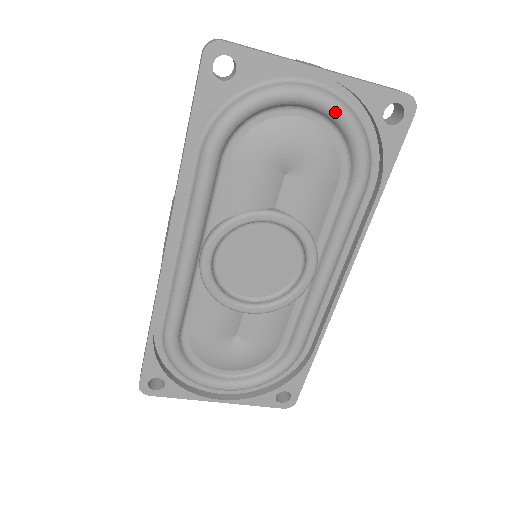
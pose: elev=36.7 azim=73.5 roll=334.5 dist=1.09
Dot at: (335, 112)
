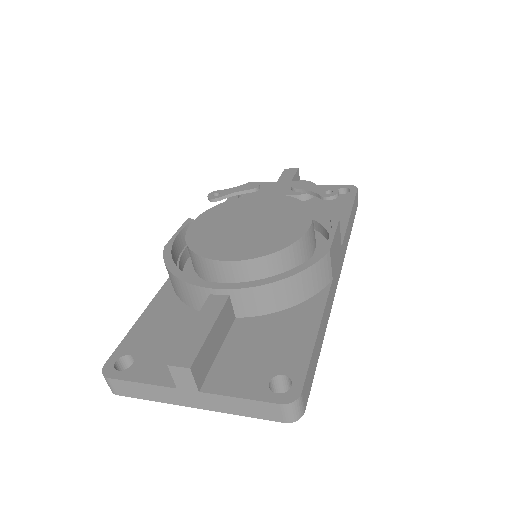
Dot at: occluded
